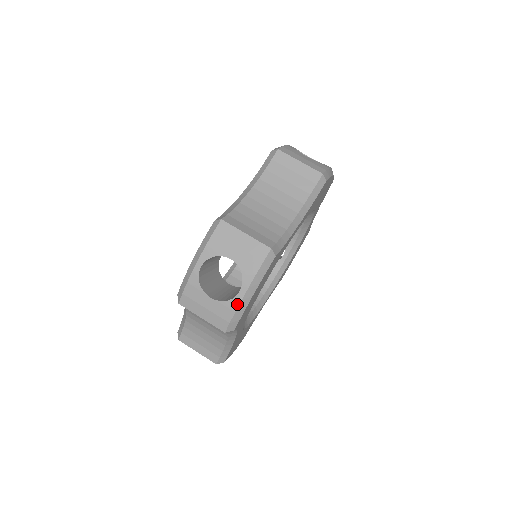
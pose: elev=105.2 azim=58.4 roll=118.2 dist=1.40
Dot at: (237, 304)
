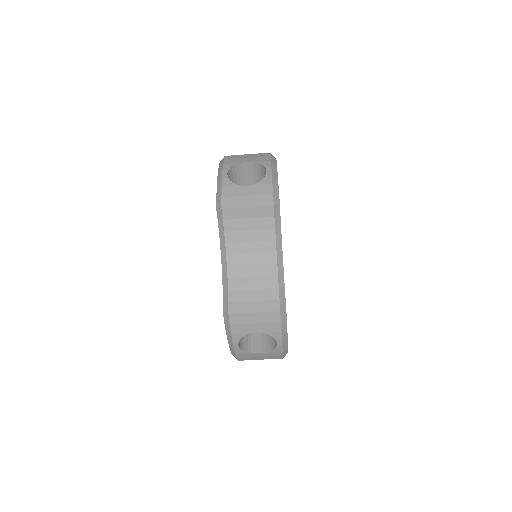
Dot at: (281, 349)
